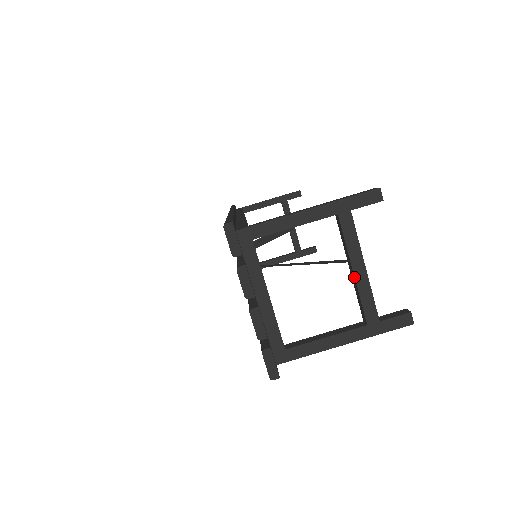
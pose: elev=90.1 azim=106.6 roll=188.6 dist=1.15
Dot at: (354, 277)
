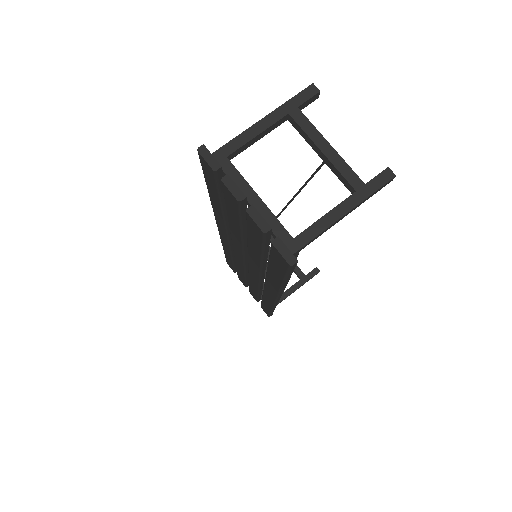
Dot at: (325, 156)
